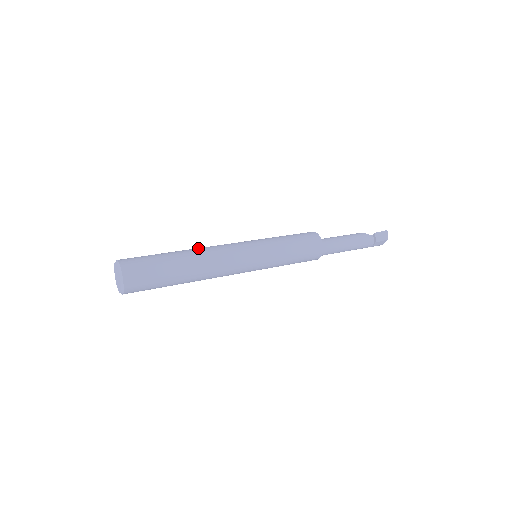
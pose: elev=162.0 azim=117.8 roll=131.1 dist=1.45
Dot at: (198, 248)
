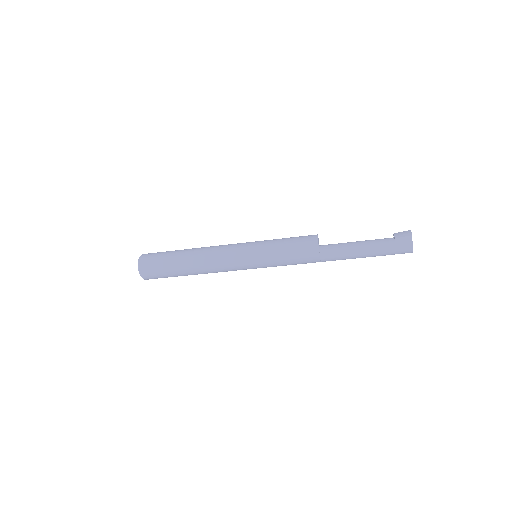
Dot at: occluded
